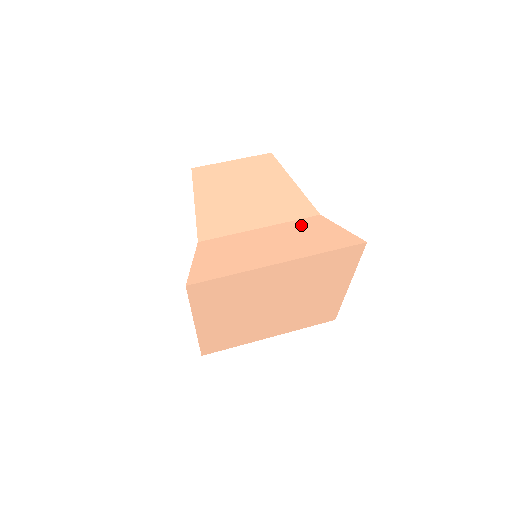
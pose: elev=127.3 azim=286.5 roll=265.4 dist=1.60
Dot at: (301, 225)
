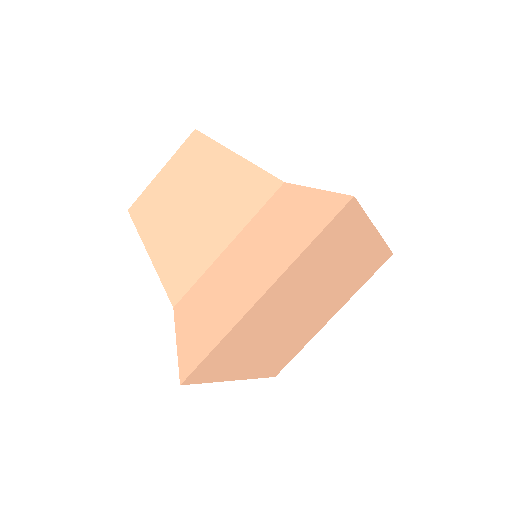
Dot at: (268, 215)
